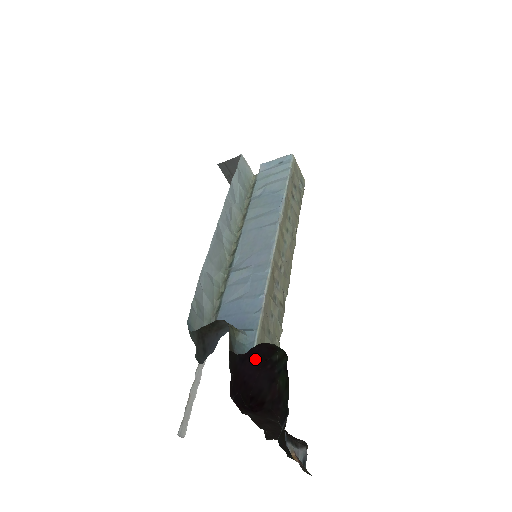
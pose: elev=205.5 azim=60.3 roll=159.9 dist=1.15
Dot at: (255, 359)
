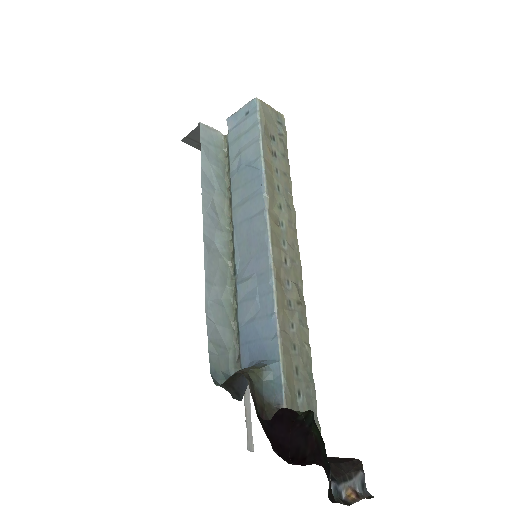
Dot at: (282, 422)
